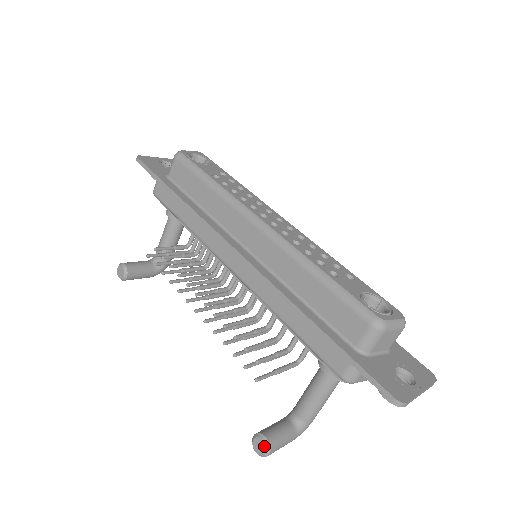
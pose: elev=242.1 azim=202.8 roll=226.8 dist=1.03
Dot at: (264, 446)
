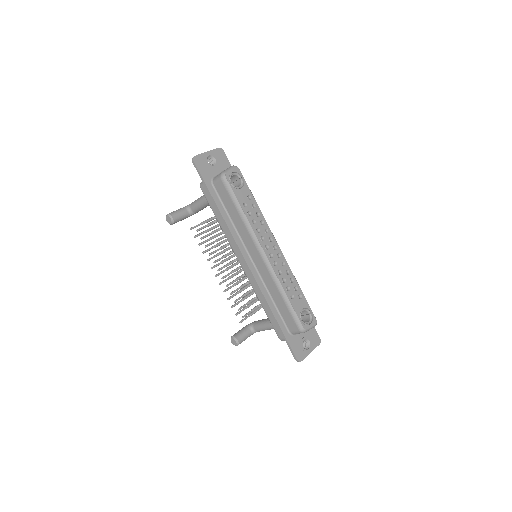
Dot at: (236, 343)
